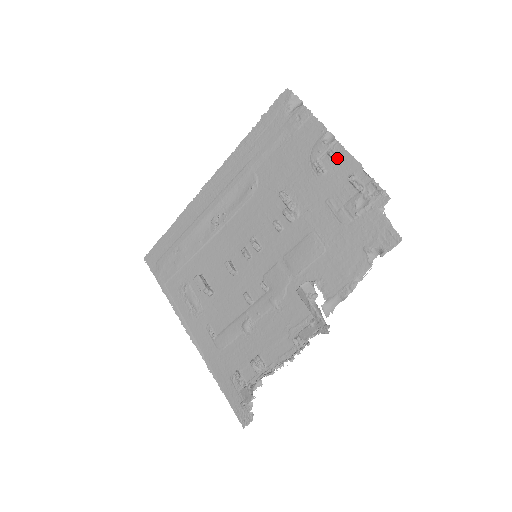
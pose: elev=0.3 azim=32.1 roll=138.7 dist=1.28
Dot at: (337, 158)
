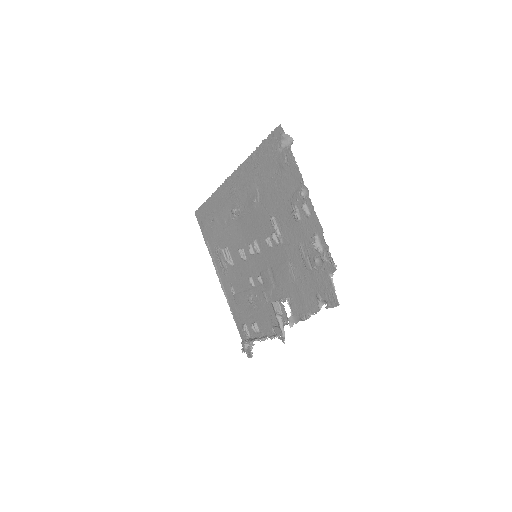
Dot at: (307, 214)
